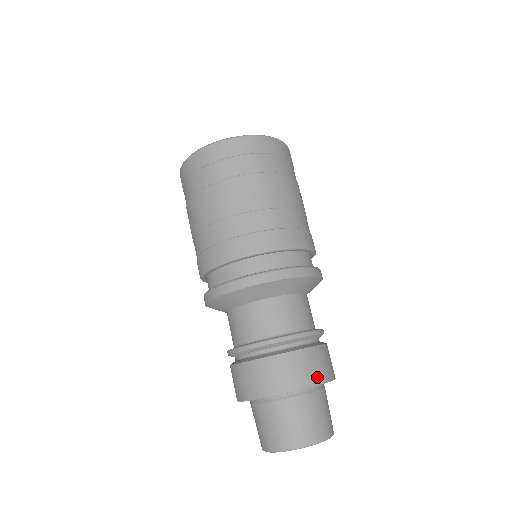
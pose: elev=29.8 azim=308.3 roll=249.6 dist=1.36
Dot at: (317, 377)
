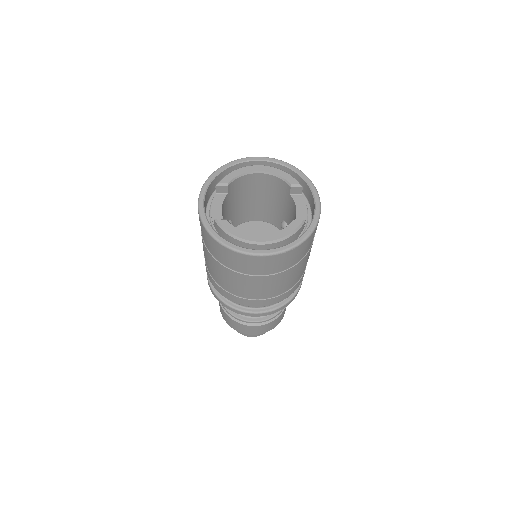
Dot at: occluded
